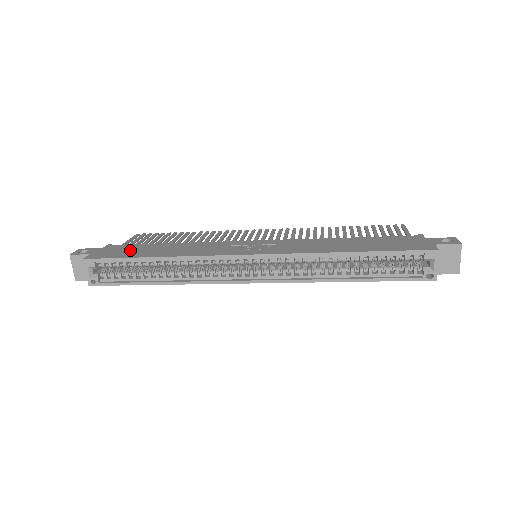
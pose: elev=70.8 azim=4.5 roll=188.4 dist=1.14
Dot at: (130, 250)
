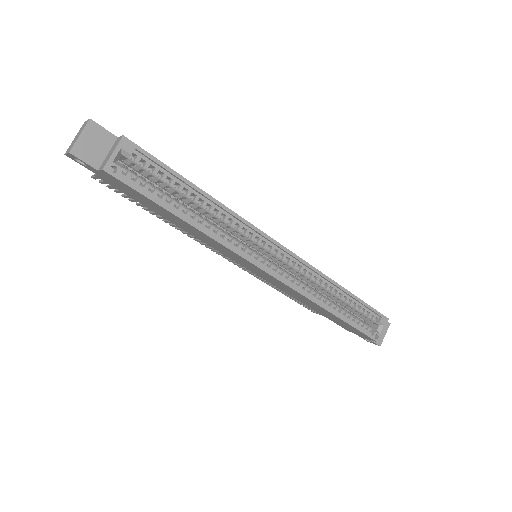
Dot at: occluded
